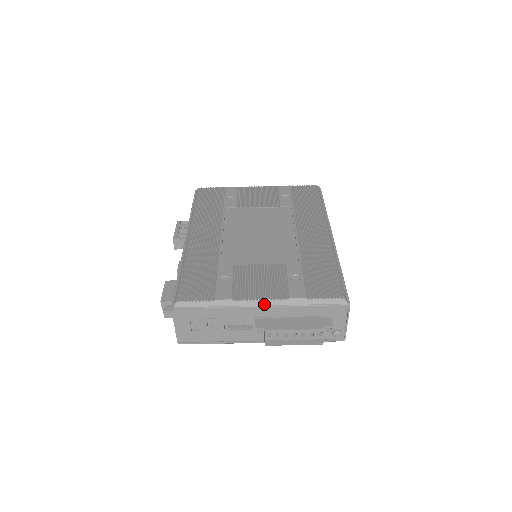
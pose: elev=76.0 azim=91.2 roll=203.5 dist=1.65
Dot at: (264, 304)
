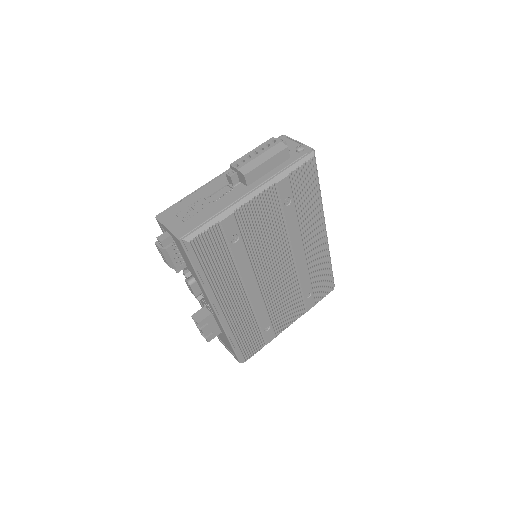
Dot at: (224, 172)
